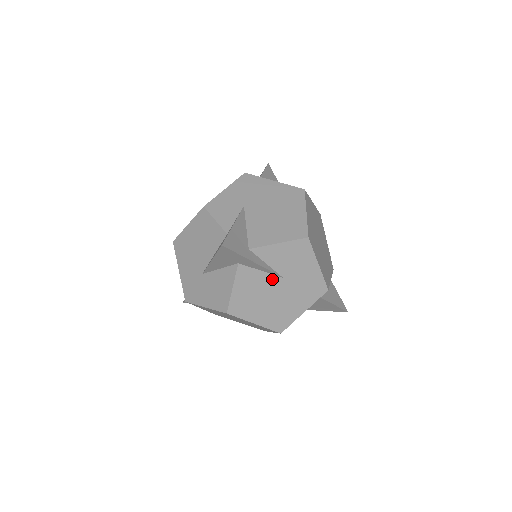
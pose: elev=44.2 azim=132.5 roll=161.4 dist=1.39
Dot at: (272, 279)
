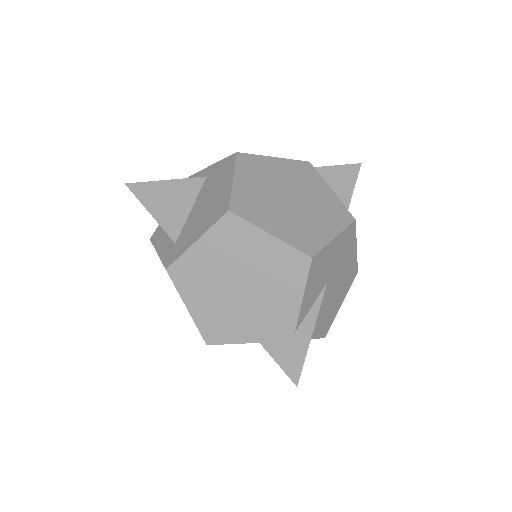
Dot at: occluded
